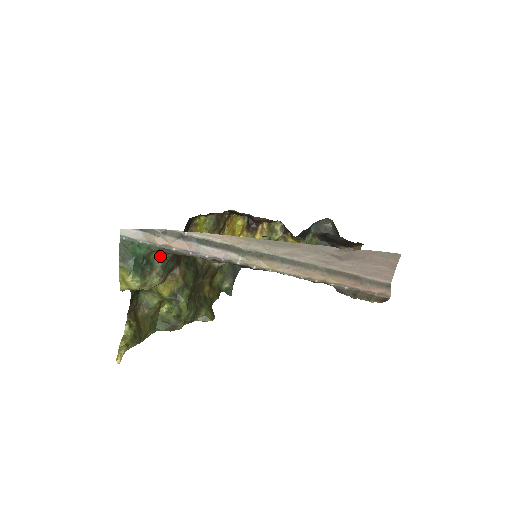
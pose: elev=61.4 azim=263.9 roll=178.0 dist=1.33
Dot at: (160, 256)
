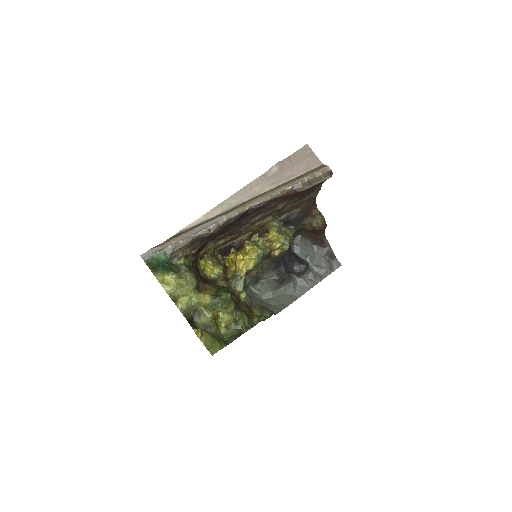
Dot at: (180, 263)
